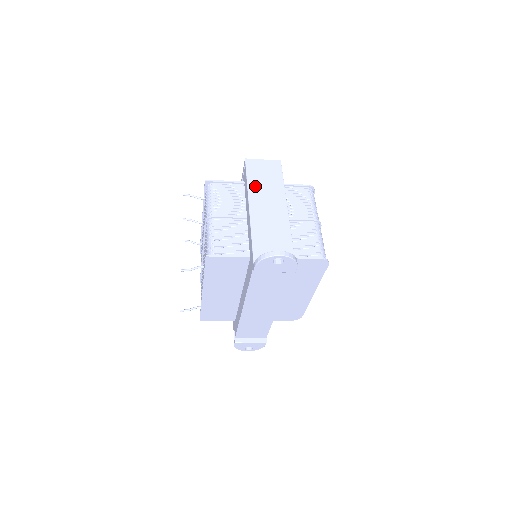
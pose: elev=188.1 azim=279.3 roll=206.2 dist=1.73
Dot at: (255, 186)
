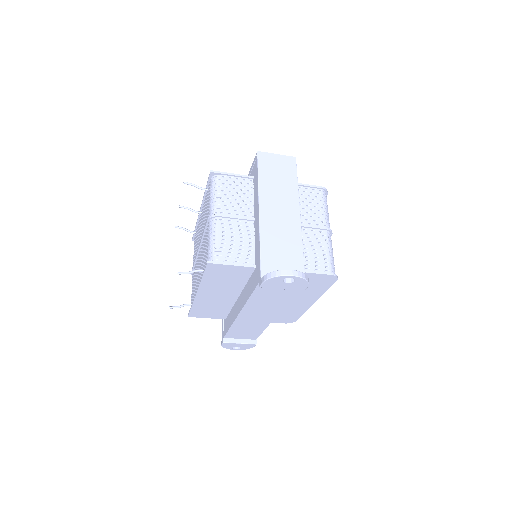
Dot at: (267, 185)
